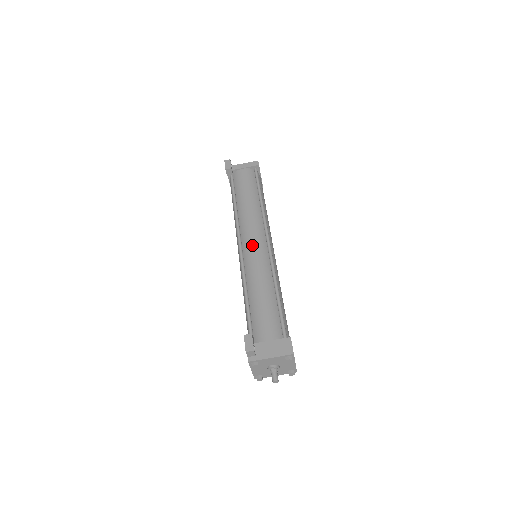
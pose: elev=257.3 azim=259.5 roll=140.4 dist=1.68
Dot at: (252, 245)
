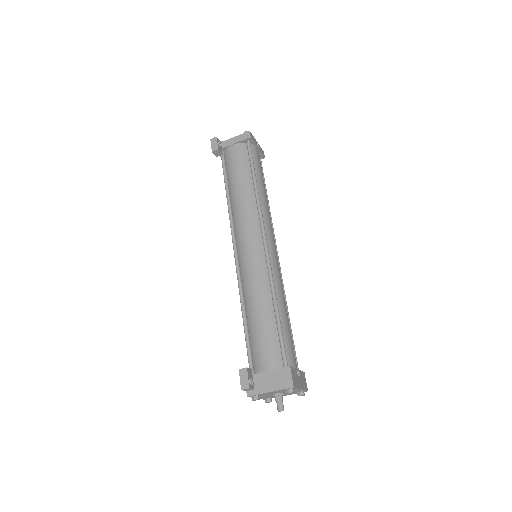
Dot at: (247, 249)
